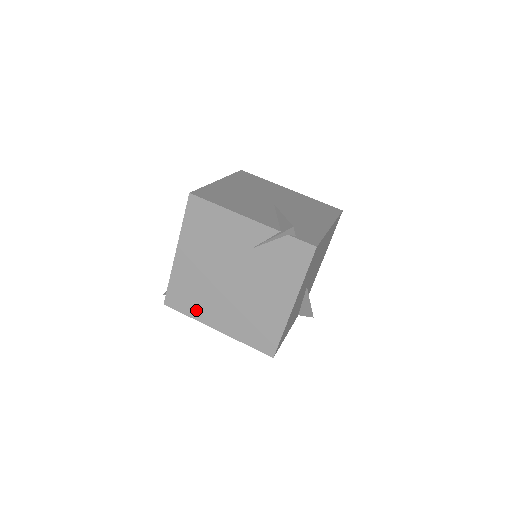
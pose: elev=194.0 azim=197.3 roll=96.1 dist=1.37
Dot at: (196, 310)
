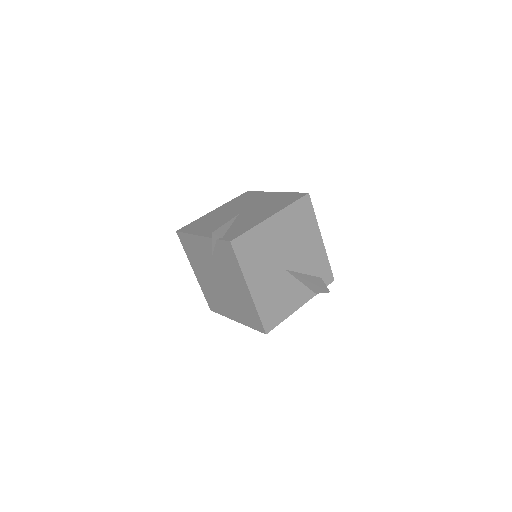
Dot at: (222, 309)
